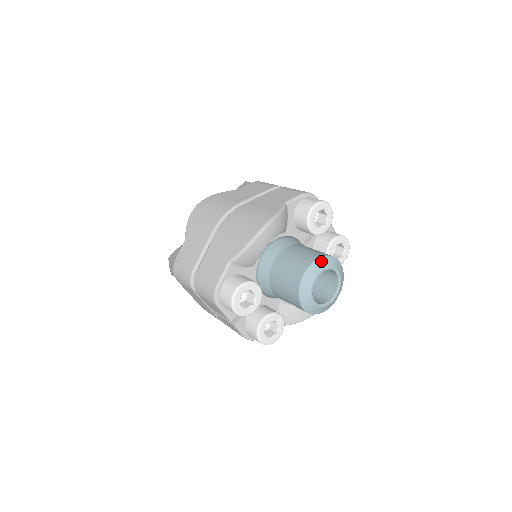
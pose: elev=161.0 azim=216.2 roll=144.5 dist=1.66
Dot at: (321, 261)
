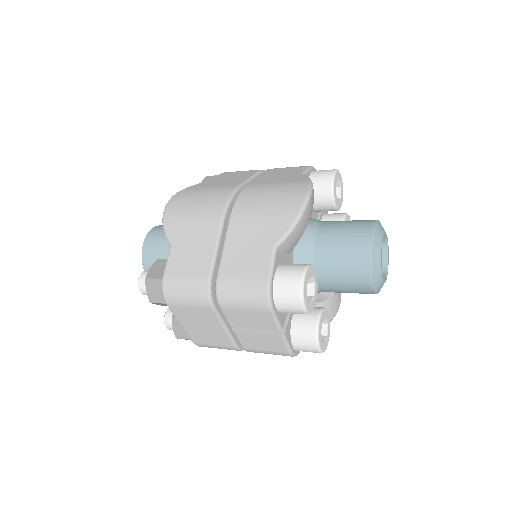
Dot at: (378, 225)
